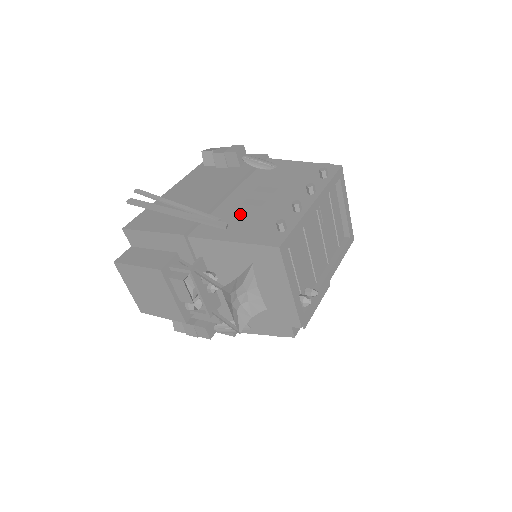
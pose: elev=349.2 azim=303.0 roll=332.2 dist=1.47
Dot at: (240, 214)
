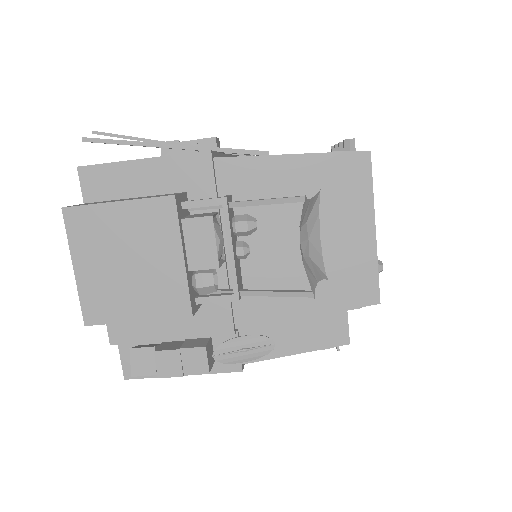
Dot at: occluded
